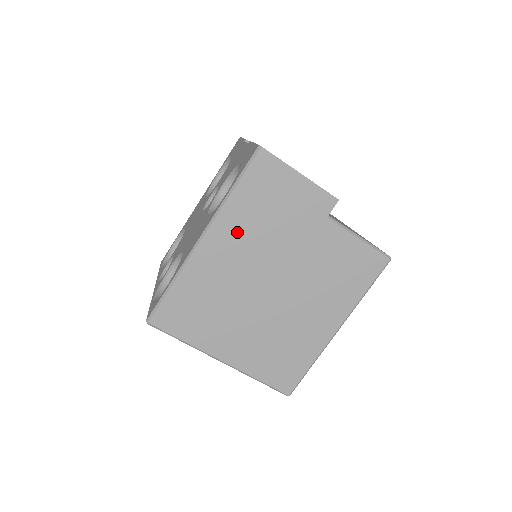
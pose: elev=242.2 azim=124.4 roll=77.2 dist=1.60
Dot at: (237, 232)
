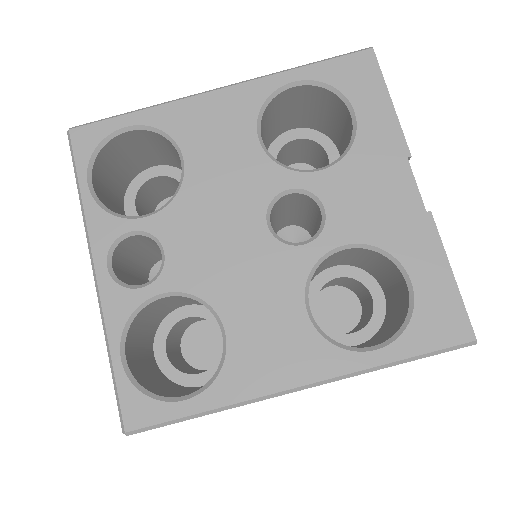
Dot at: occluded
